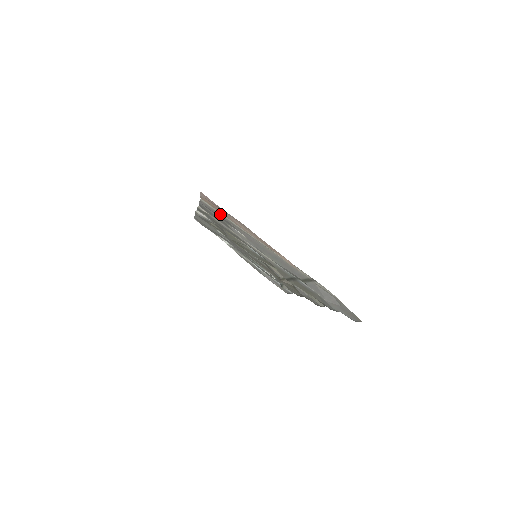
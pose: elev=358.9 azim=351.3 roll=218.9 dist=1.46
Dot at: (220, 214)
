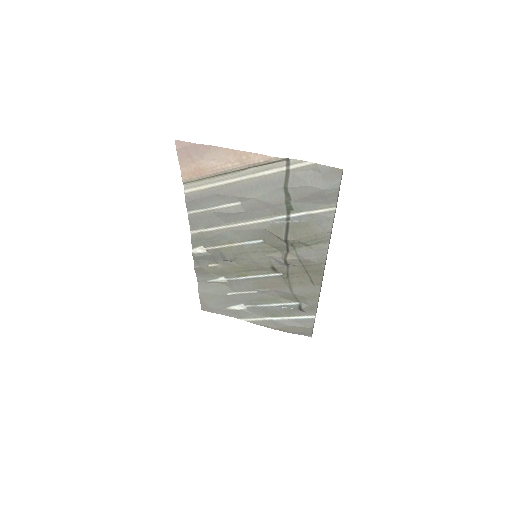
Dot at: (203, 190)
